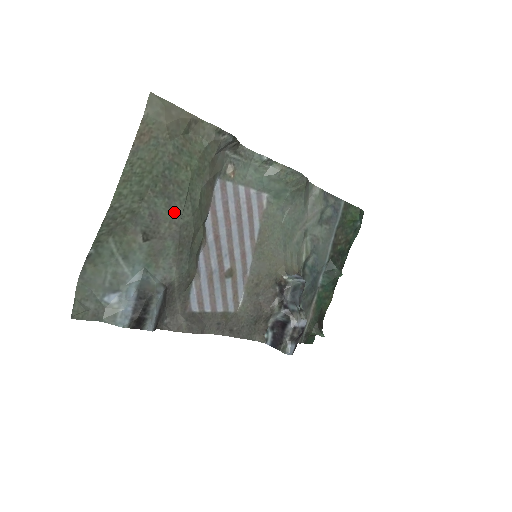
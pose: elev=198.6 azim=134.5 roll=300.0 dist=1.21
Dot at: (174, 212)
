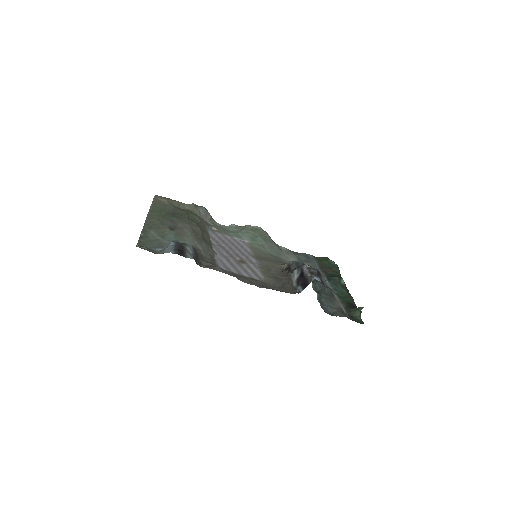
Dot at: (183, 221)
